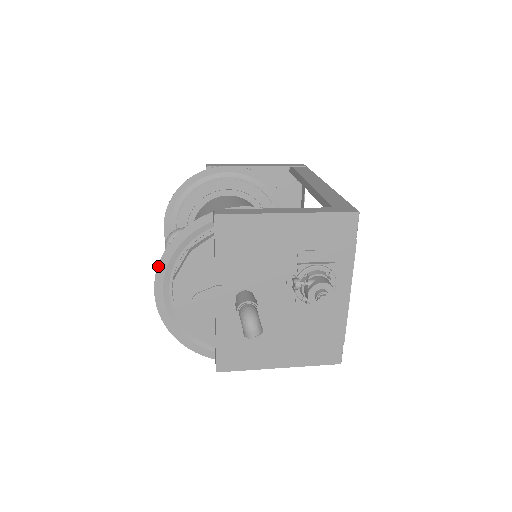
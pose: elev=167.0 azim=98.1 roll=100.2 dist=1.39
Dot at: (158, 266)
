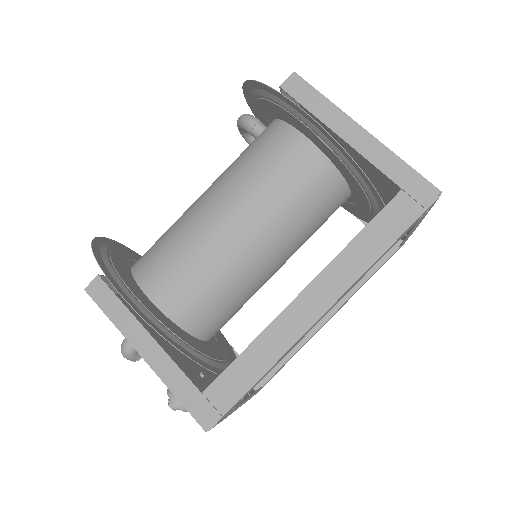
Dot at: (98, 237)
